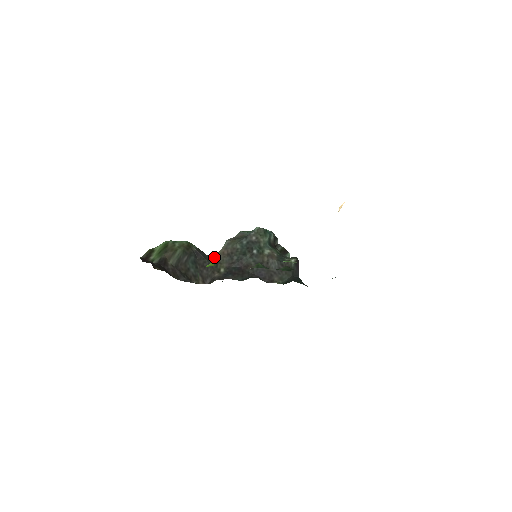
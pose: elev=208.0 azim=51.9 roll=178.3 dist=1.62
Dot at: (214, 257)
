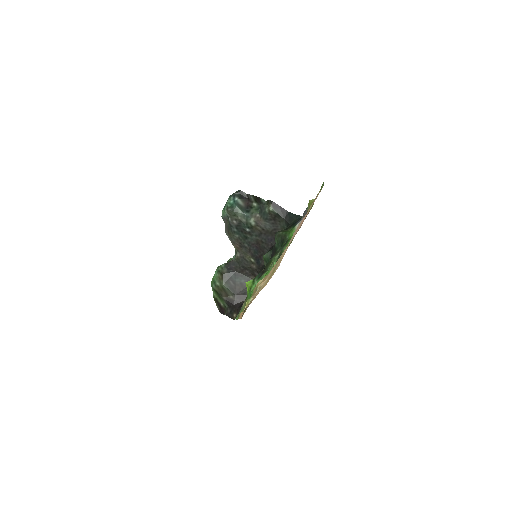
Dot at: (238, 256)
